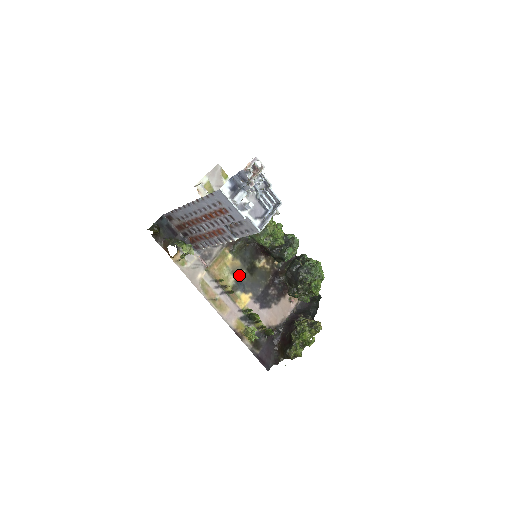
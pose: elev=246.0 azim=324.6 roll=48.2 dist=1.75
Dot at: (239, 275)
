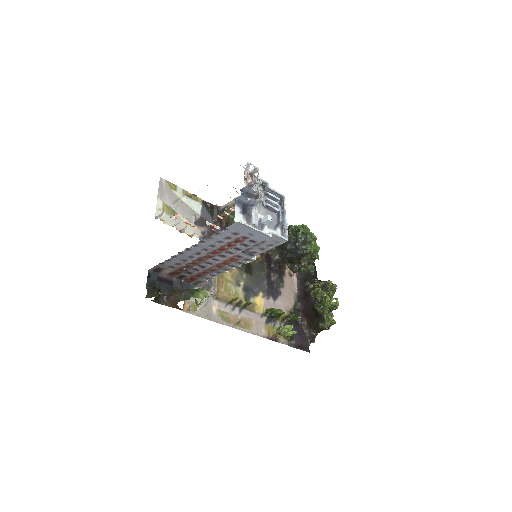
Dot at: (243, 282)
